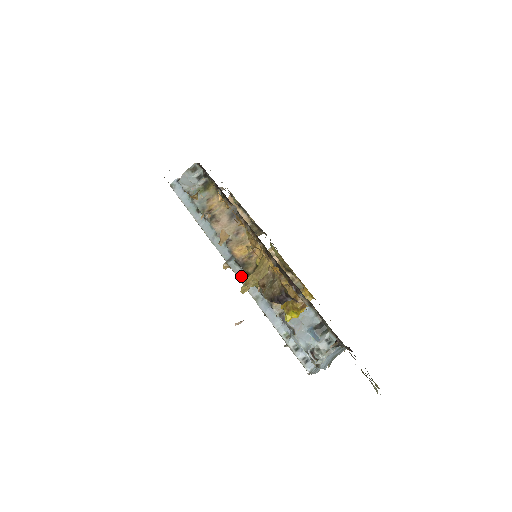
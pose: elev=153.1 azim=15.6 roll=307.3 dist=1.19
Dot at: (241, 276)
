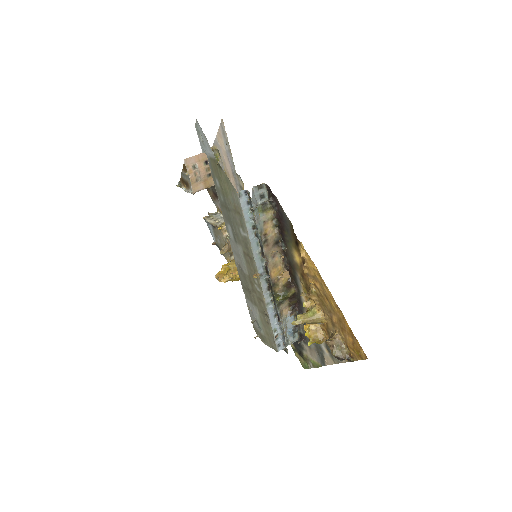
Dot at: (264, 287)
